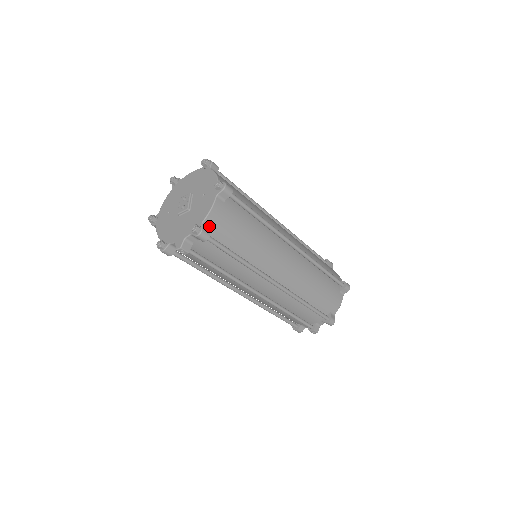
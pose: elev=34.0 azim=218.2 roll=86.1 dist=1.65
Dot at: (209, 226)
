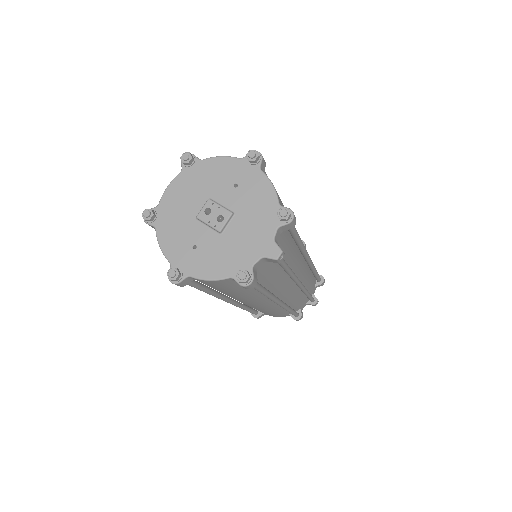
Dot at: occluded
